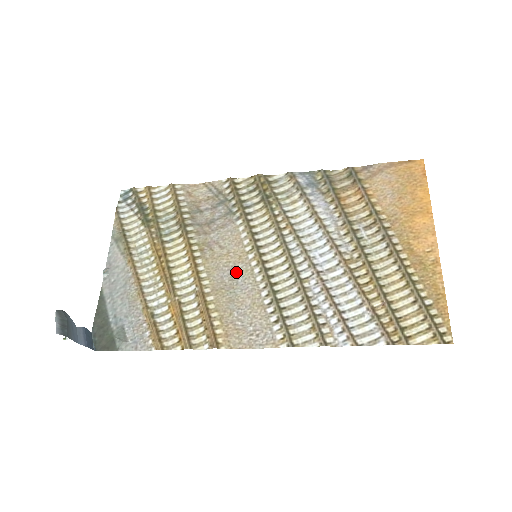
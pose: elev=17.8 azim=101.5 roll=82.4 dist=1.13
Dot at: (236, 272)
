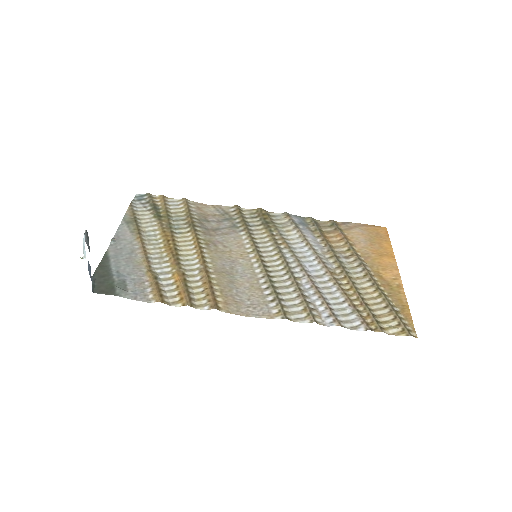
Dot at: (237, 264)
